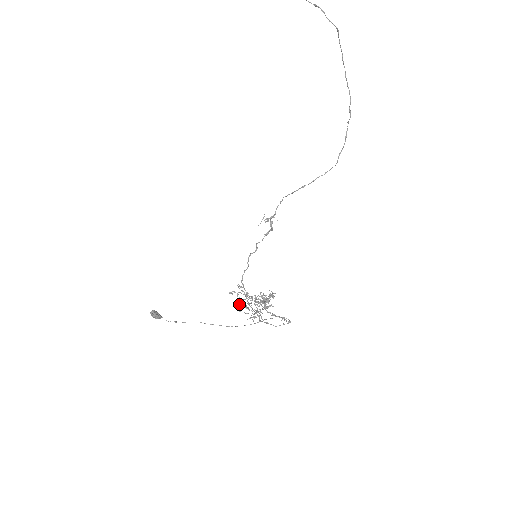
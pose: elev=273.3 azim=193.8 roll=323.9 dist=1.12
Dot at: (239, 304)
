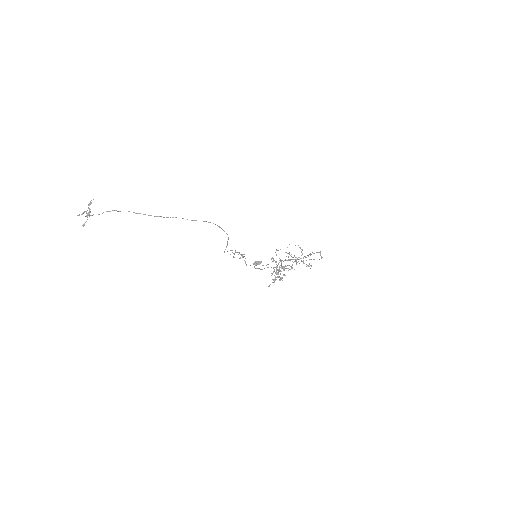
Dot at: (273, 272)
